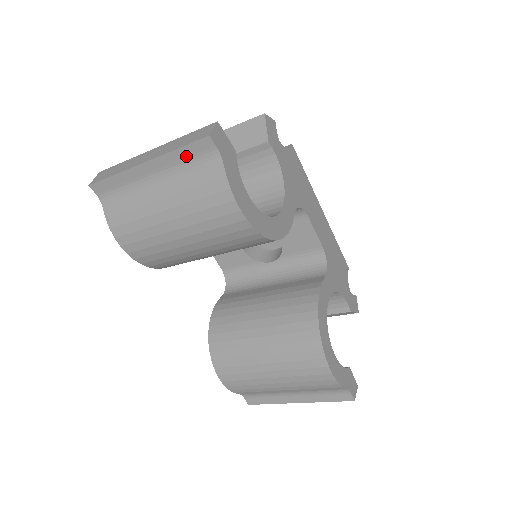
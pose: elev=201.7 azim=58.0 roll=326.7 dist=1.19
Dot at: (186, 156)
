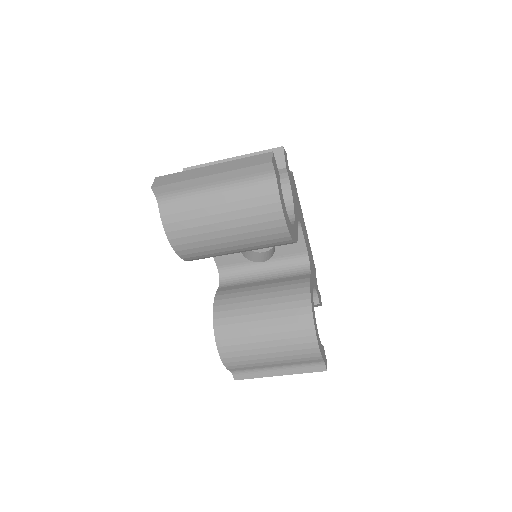
Dot at: (248, 174)
